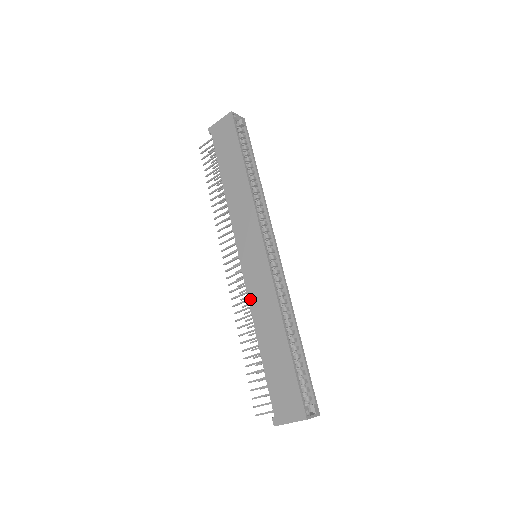
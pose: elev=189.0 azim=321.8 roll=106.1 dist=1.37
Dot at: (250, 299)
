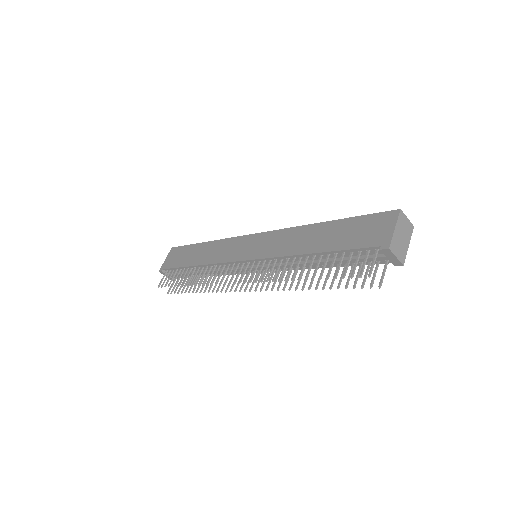
Dot at: (275, 255)
